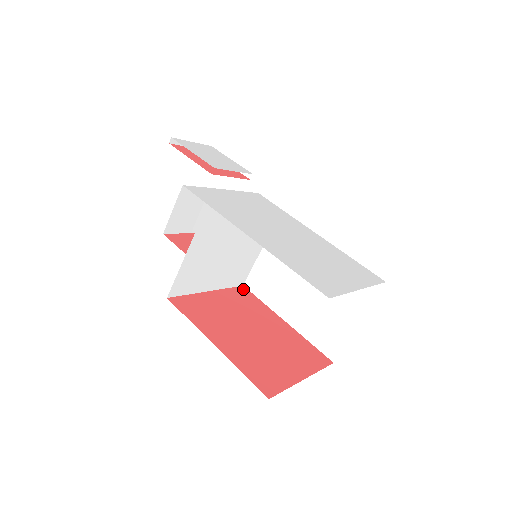
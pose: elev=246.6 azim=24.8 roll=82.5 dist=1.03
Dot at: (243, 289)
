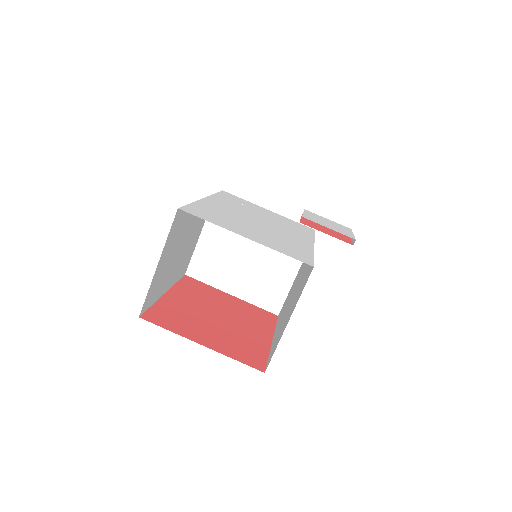
Dot at: (272, 315)
